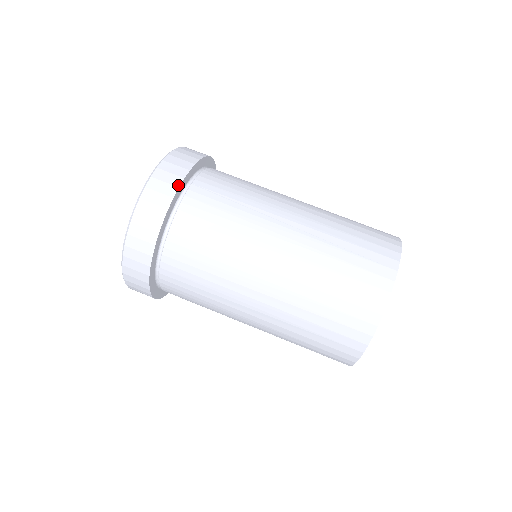
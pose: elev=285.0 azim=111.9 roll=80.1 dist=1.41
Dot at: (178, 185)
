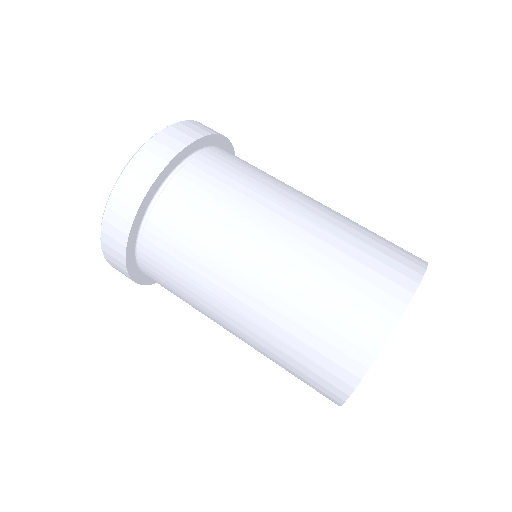
Dot at: (196, 138)
